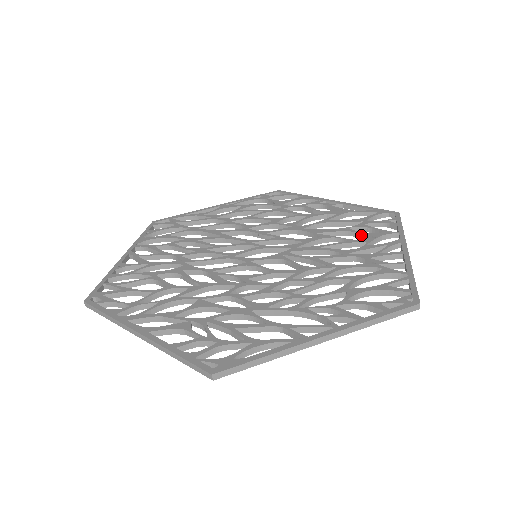
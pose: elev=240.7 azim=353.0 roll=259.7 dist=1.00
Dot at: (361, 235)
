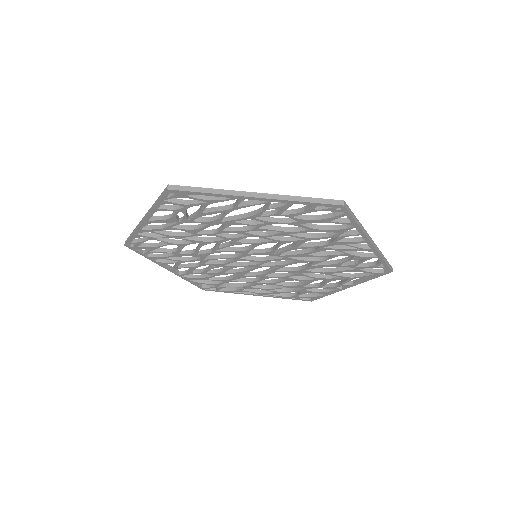
Dot at: (347, 259)
